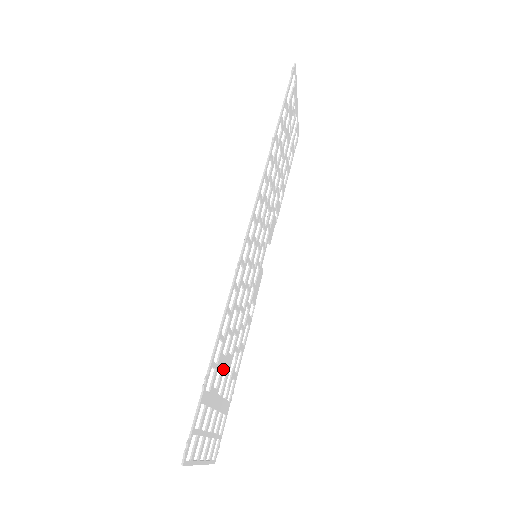
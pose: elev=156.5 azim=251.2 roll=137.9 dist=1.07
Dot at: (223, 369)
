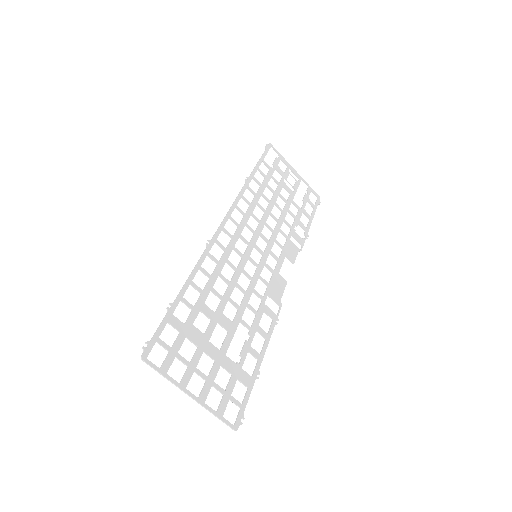
Dot at: (213, 322)
